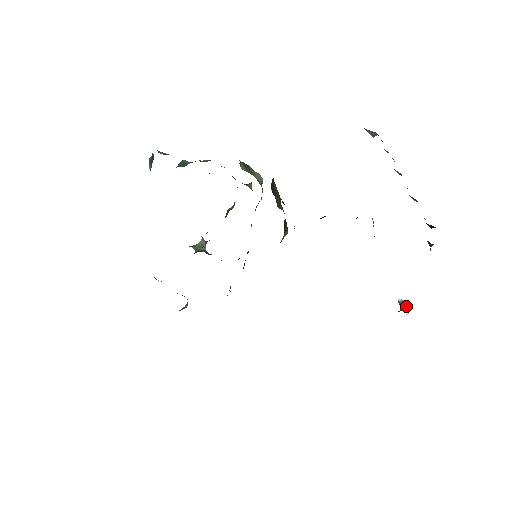
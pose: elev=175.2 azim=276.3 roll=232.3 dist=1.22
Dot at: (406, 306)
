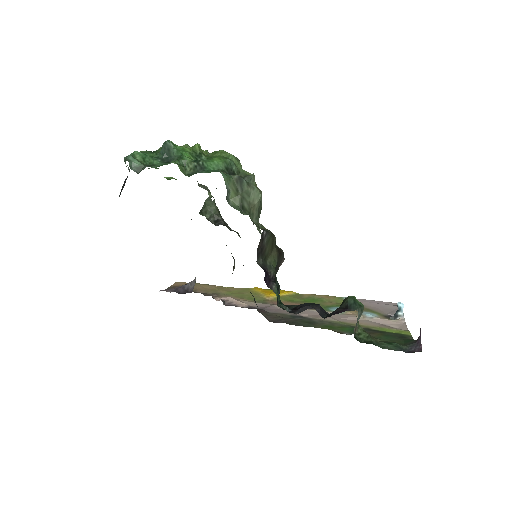
Dot at: (400, 317)
